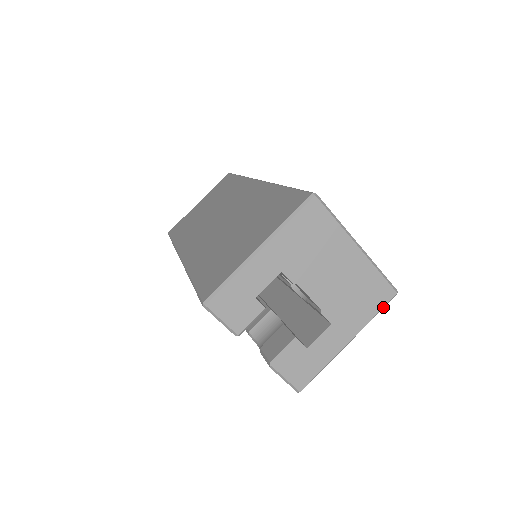
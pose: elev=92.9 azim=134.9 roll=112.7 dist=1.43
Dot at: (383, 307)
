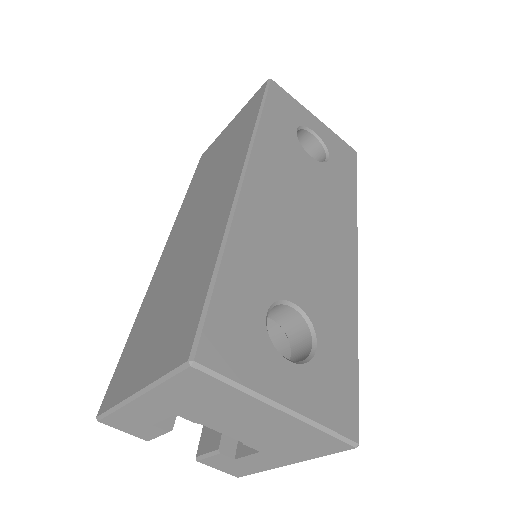
Dot at: (335, 452)
